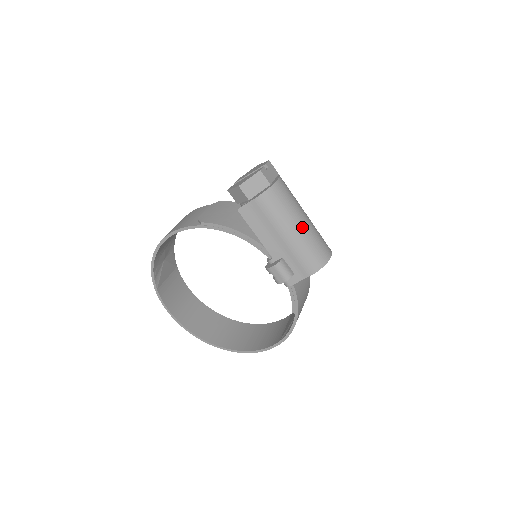
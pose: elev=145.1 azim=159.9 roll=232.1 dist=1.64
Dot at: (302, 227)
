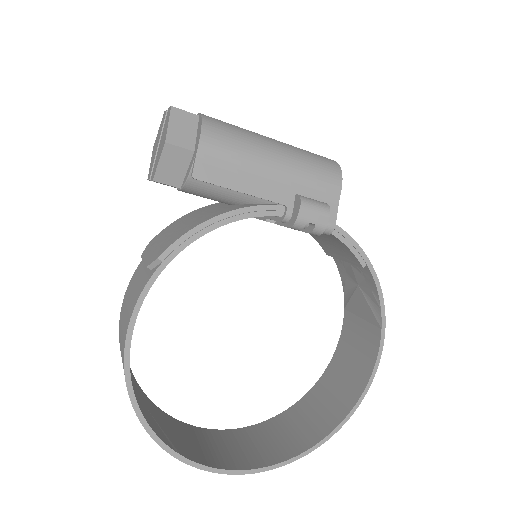
Dot at: (277, 142)
